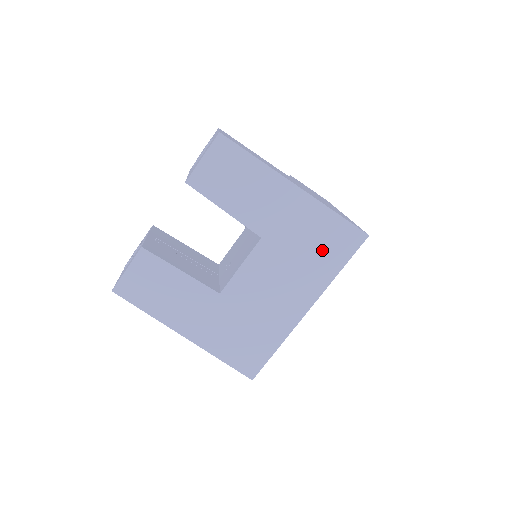
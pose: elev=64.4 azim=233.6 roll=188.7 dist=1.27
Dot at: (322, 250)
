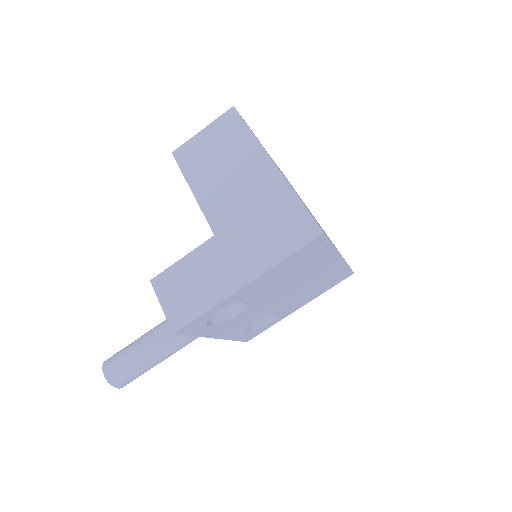
Dot at: occluded
